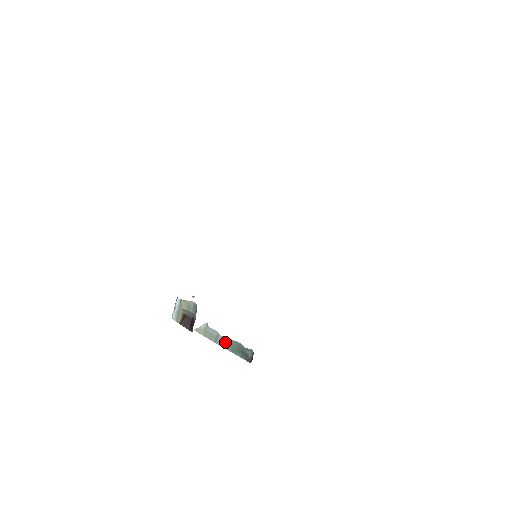
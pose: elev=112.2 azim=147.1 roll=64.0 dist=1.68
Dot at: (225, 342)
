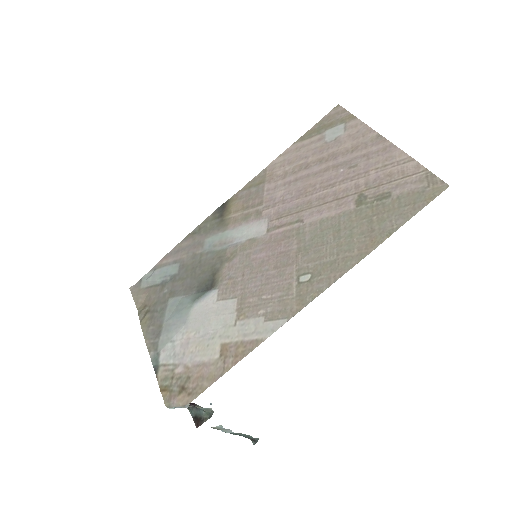
Dot at: occluded
